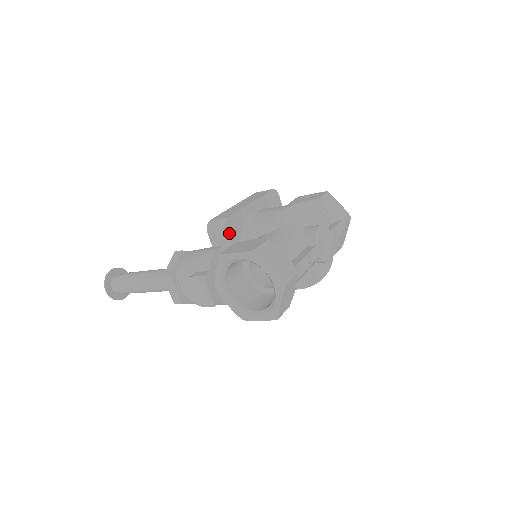
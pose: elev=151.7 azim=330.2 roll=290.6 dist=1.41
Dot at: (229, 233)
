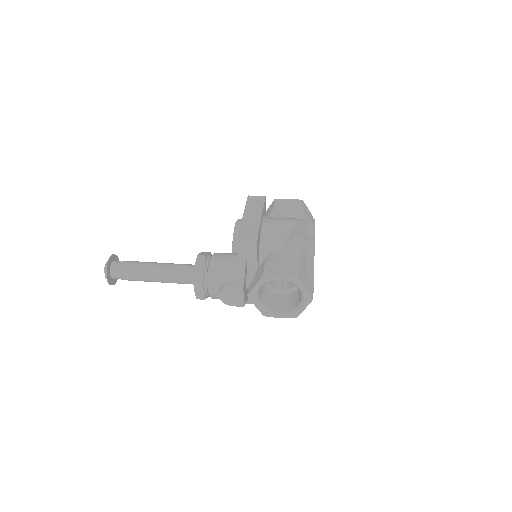
Dot at: (257, 249)
